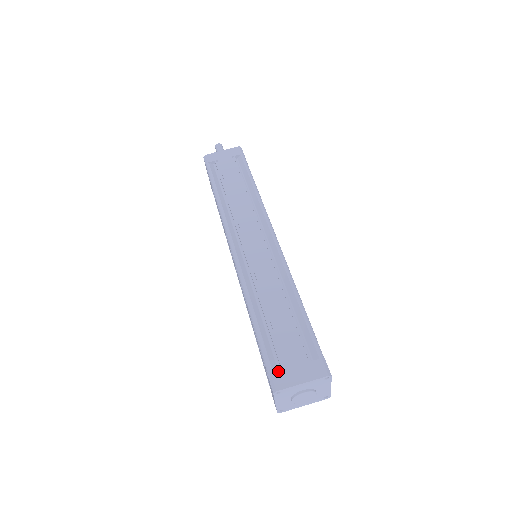
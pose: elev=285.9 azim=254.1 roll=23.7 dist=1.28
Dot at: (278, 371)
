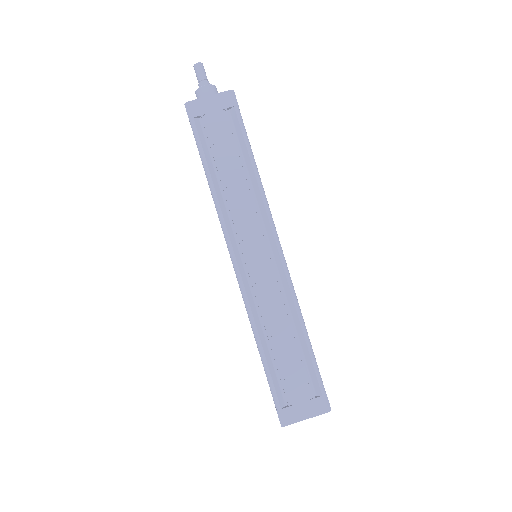
Dot at: (286, 408)
